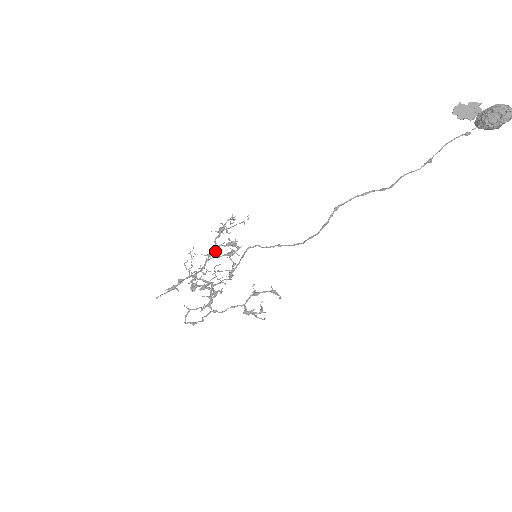
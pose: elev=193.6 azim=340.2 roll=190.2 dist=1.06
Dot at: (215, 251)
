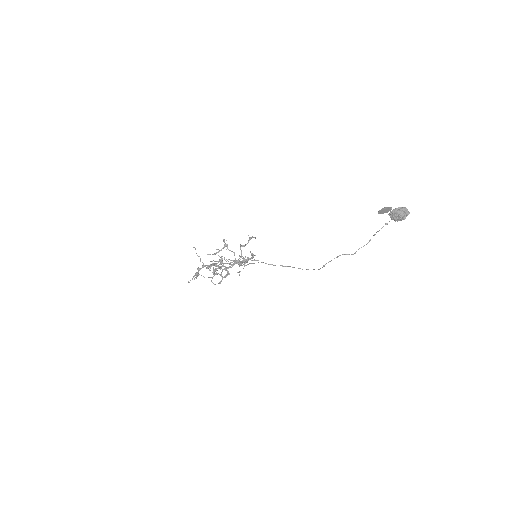
Dot at: occluded
